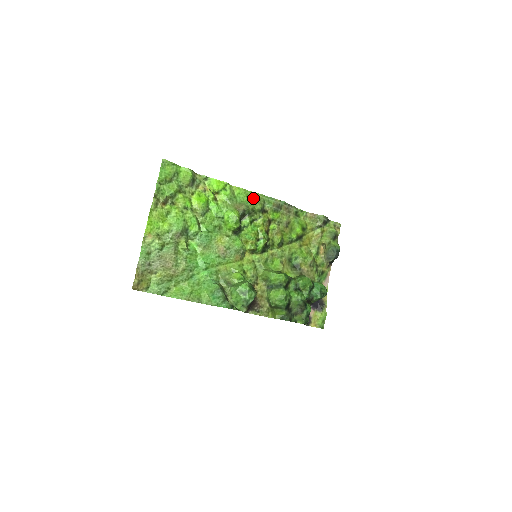
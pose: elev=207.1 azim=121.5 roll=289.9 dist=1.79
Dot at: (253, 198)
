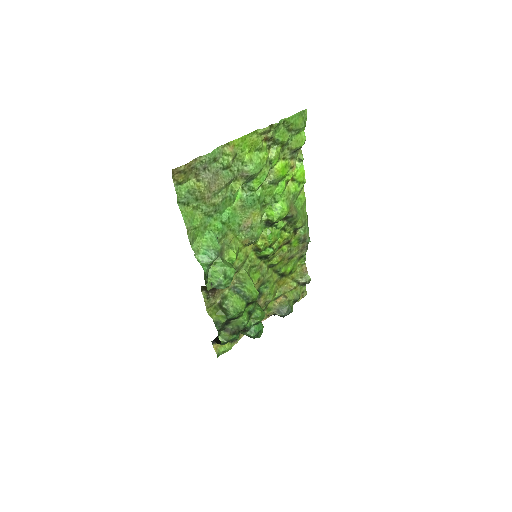
Dot at: (303, 214)
